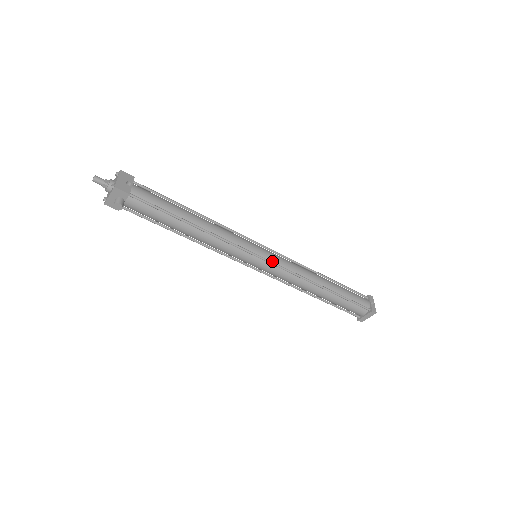
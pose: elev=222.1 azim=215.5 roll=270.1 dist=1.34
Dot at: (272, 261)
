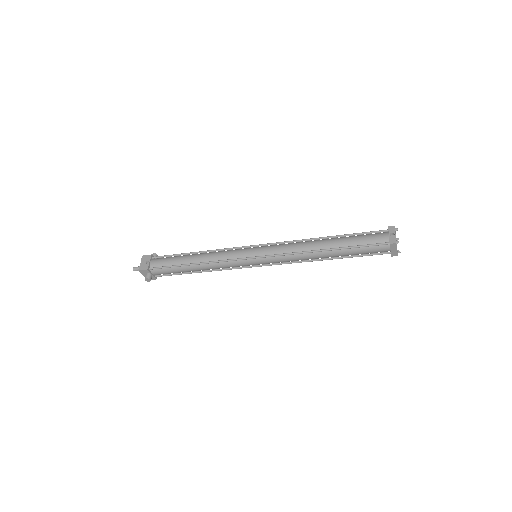
Dot at: (264, 255)
